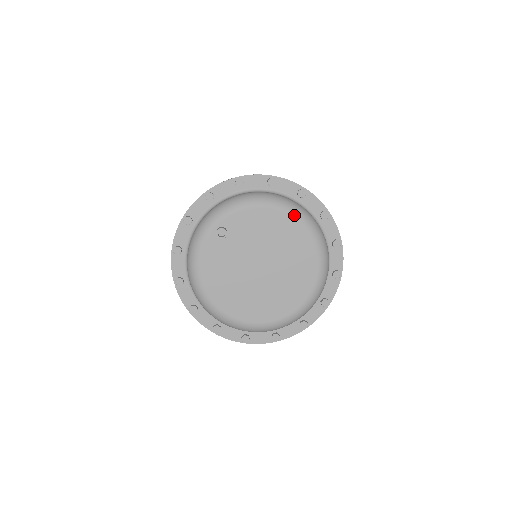
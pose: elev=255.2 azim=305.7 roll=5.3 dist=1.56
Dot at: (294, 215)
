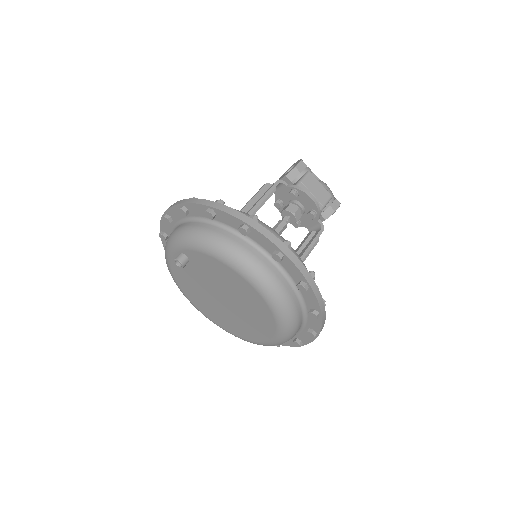
Dot at: (252, 283)
